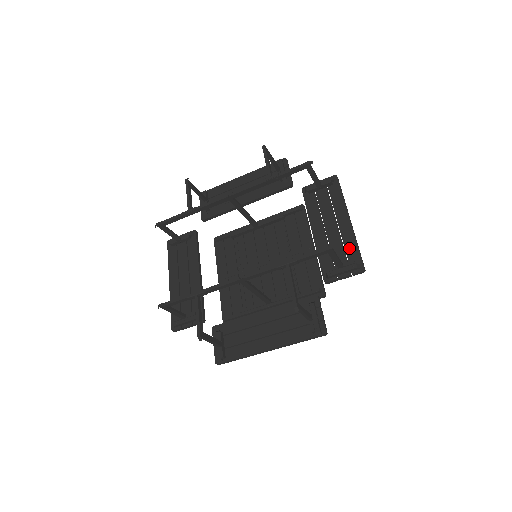
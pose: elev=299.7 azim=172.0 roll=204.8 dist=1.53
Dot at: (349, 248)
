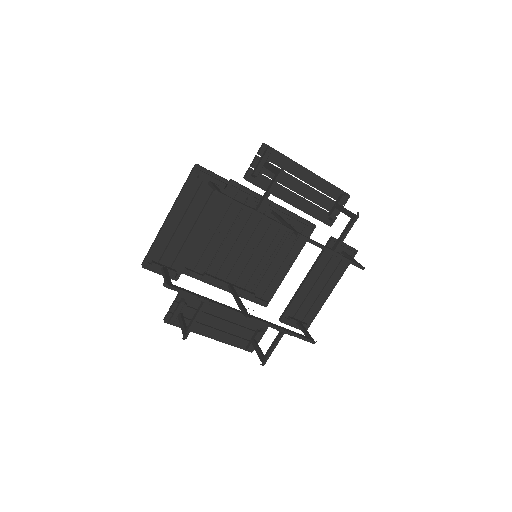
Dot at: (313, 312)
